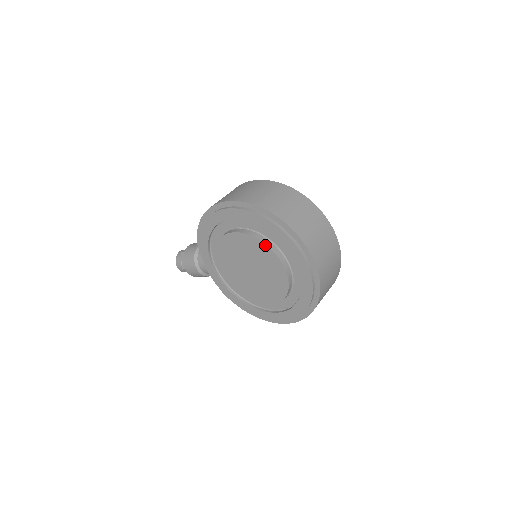
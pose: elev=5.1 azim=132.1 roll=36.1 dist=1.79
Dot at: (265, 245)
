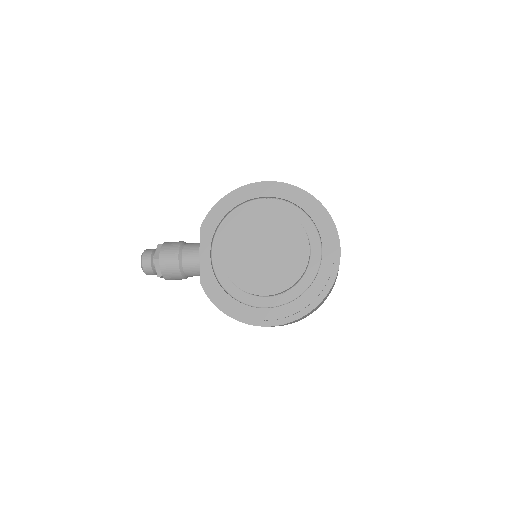
Dot at: (297, 222)
